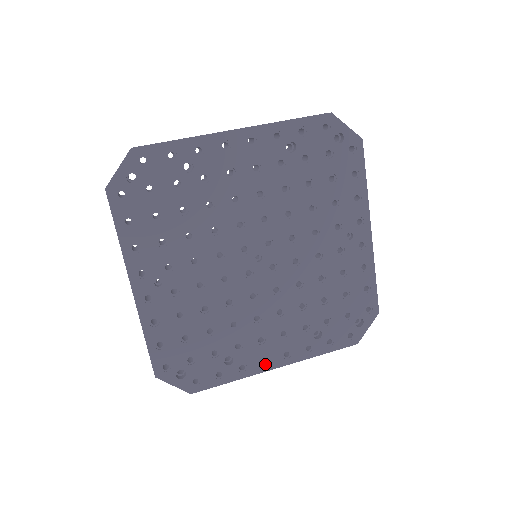
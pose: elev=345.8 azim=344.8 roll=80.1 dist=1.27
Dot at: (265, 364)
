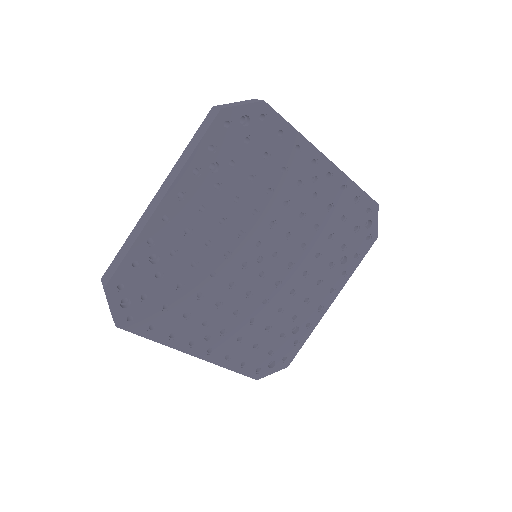
Dot at: (322, 309)
